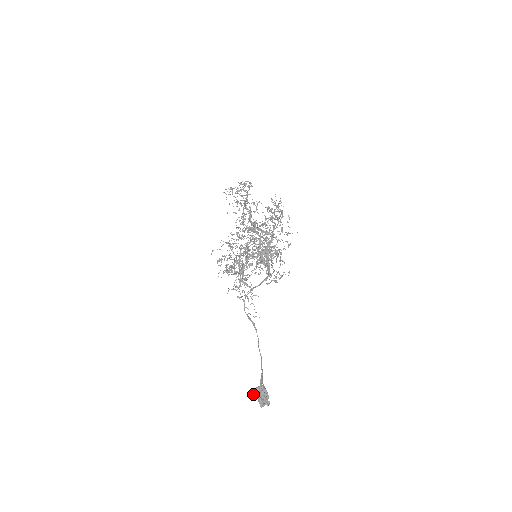
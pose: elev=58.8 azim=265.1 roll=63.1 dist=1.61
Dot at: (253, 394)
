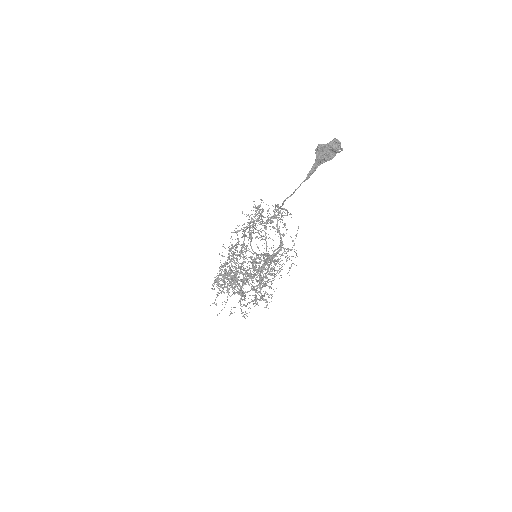
Dot at: (320, 145)
